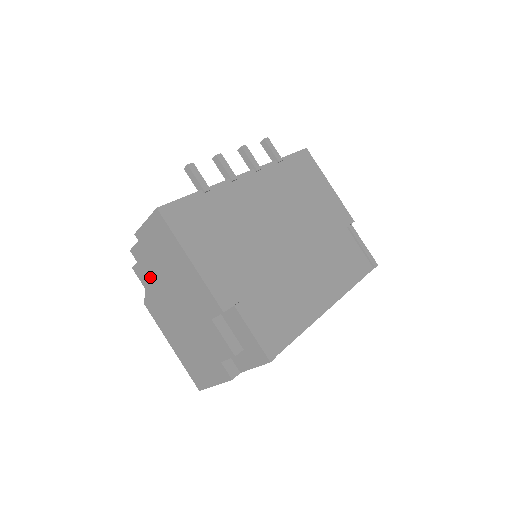
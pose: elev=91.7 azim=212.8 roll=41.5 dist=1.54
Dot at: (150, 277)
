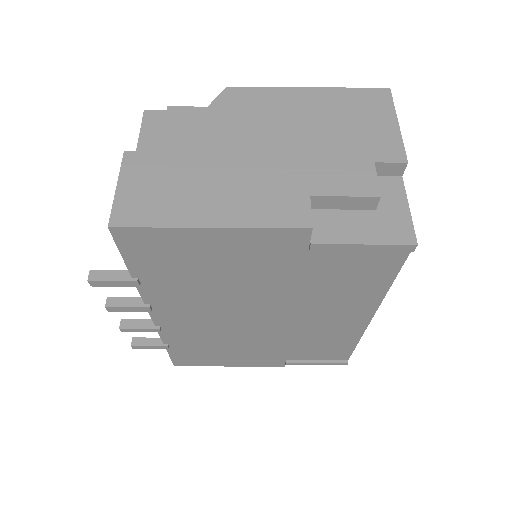
Dot at: occluded
